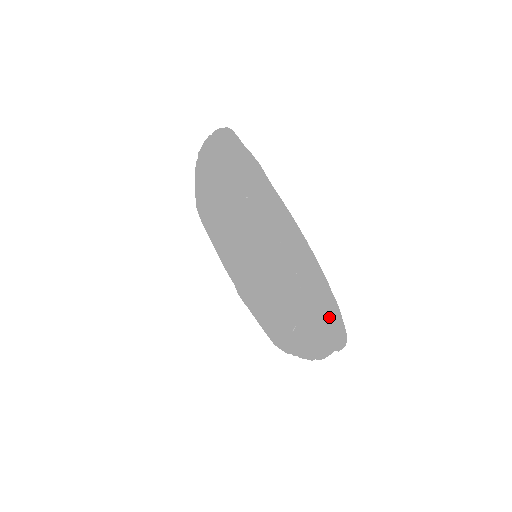
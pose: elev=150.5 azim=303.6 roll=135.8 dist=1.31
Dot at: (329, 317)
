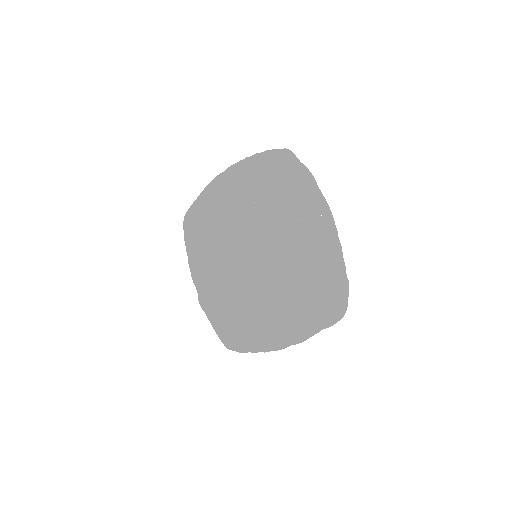
Dot at: (331, 298)
